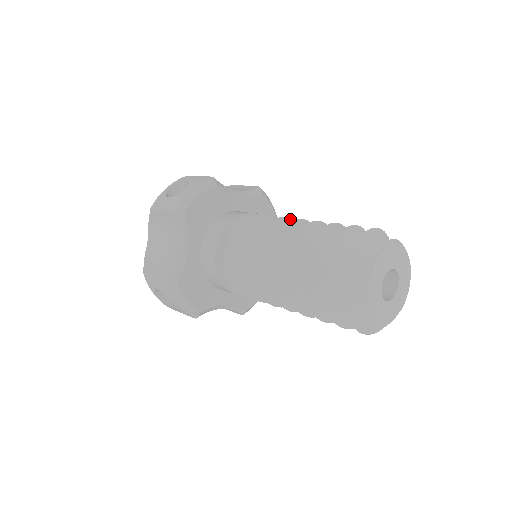
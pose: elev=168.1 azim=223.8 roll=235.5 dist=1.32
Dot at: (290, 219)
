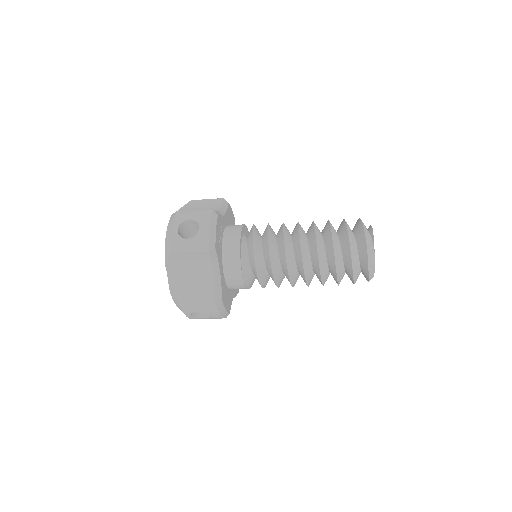
Dot at: occluded
